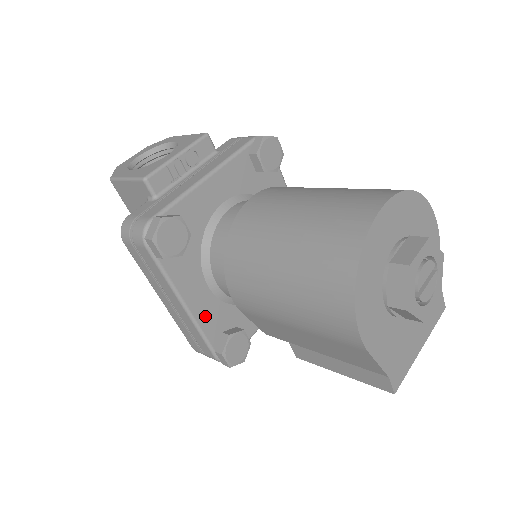
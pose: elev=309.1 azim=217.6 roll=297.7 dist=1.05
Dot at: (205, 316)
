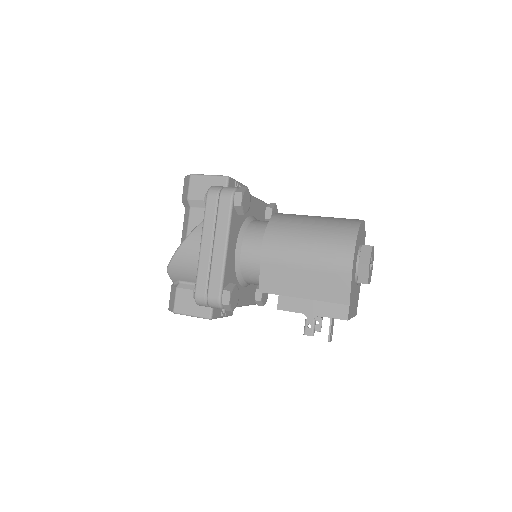
Dot at: (228, 264)
